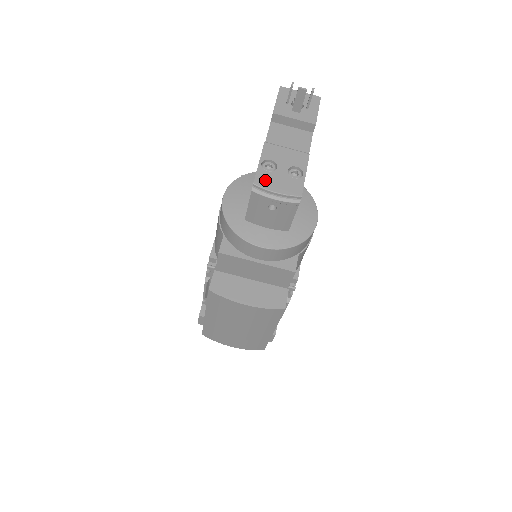
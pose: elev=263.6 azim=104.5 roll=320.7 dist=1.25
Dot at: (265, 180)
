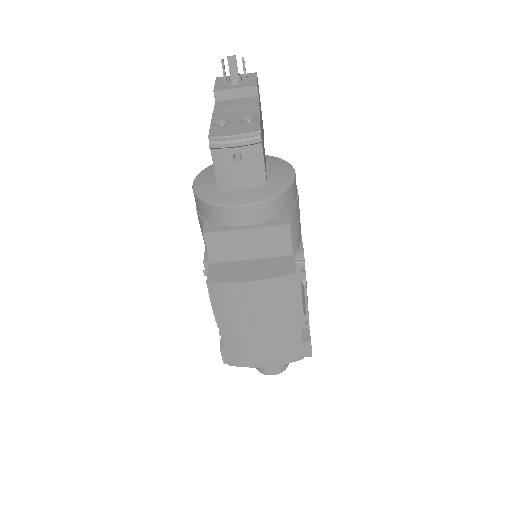
Dot at: (220, 132)
